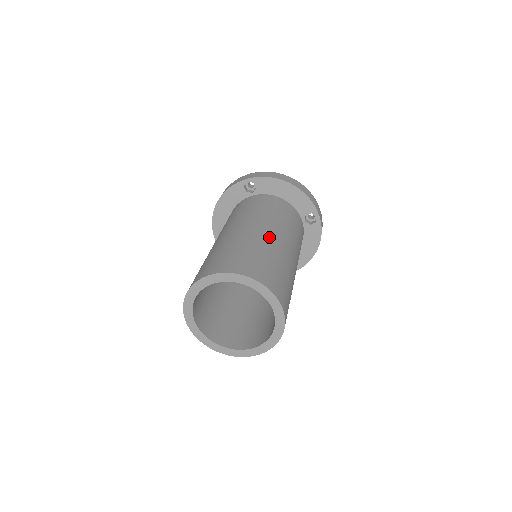
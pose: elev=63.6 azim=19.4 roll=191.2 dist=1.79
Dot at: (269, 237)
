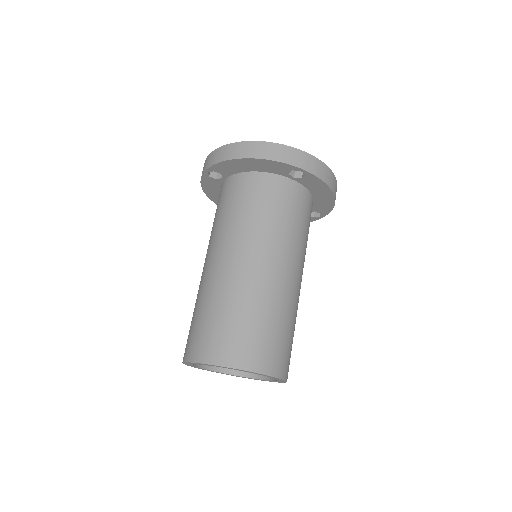
Dot at: (231, 273)
